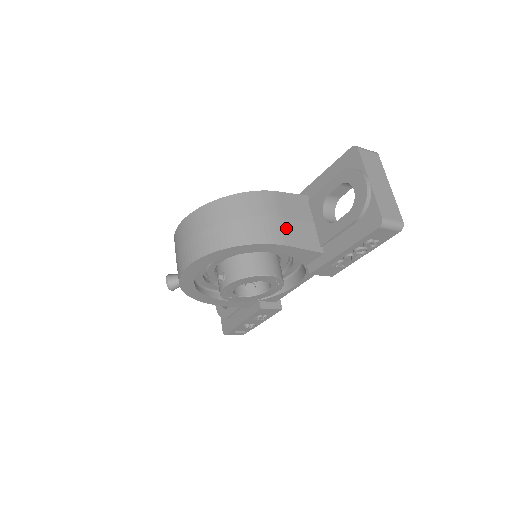
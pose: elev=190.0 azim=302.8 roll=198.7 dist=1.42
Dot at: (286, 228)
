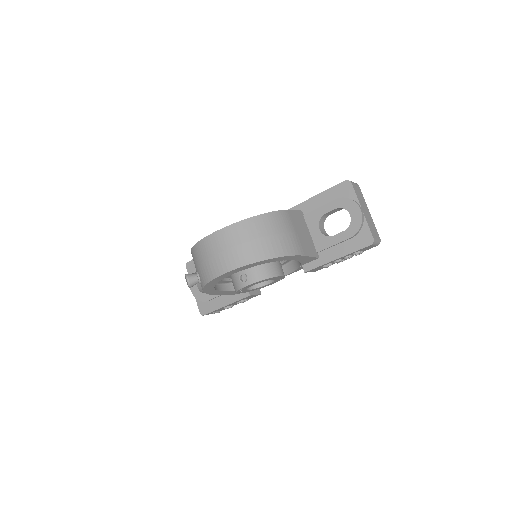
Dot at: (300, 241)
